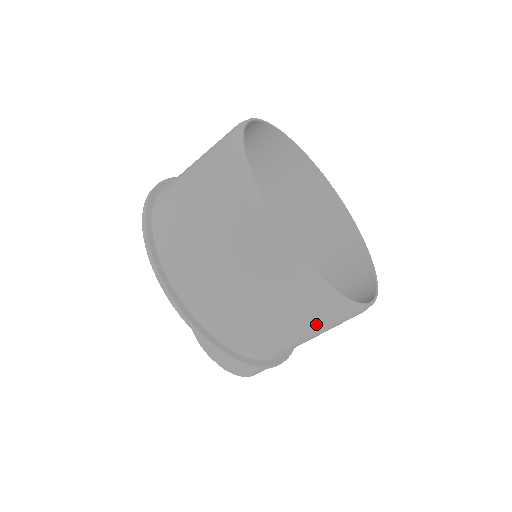
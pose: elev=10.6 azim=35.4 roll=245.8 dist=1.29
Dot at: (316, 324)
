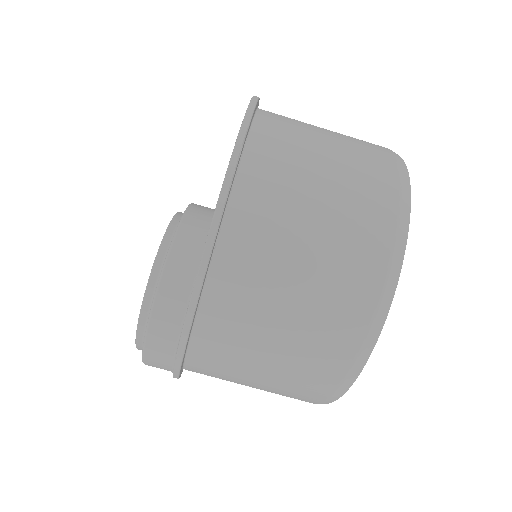
Dot at: (298, 372)
